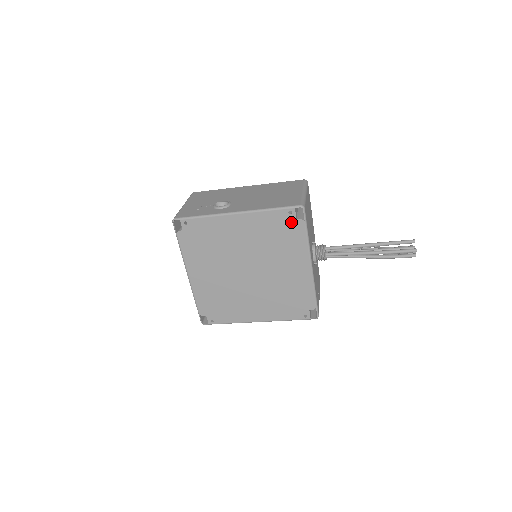
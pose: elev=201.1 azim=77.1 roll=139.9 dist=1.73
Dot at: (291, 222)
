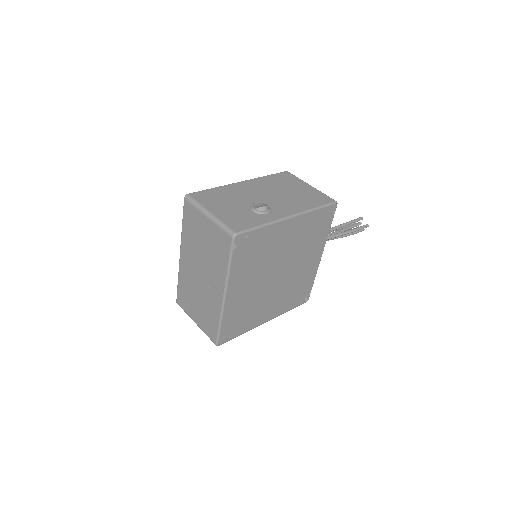
Dot at: (325, 218)
